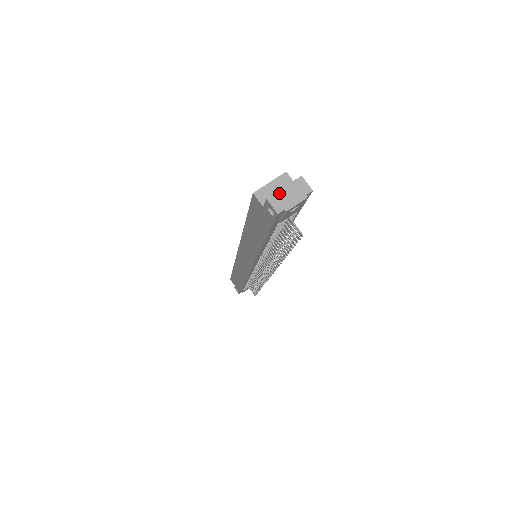
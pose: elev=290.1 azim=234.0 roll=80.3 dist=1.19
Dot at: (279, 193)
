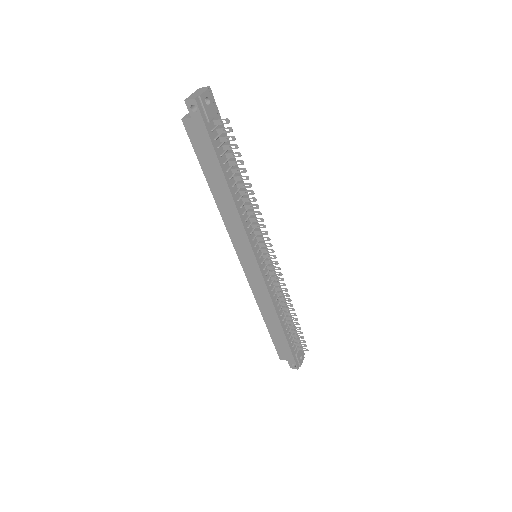
Dot at: (190, 96)
